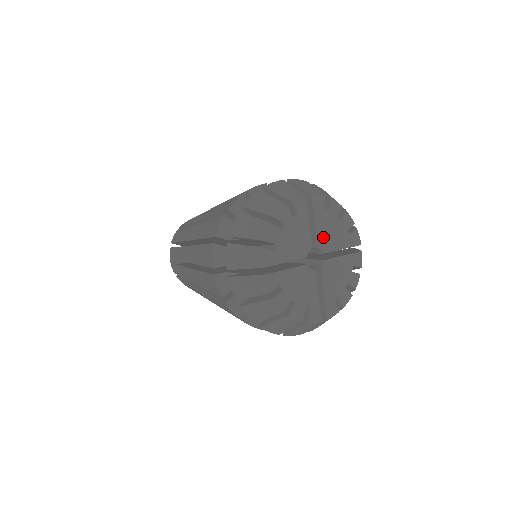
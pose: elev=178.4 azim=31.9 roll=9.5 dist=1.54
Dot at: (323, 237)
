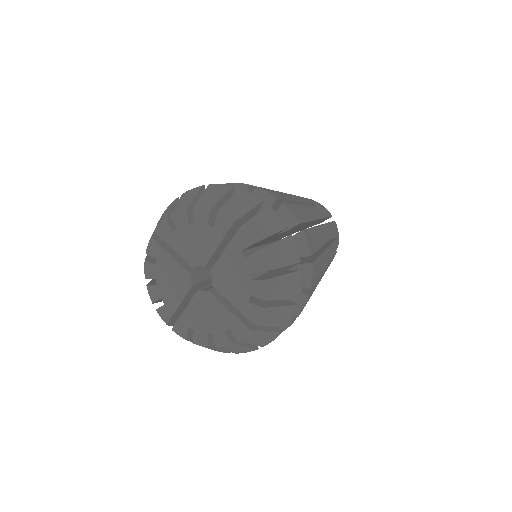
Dot at: (191, 255)
